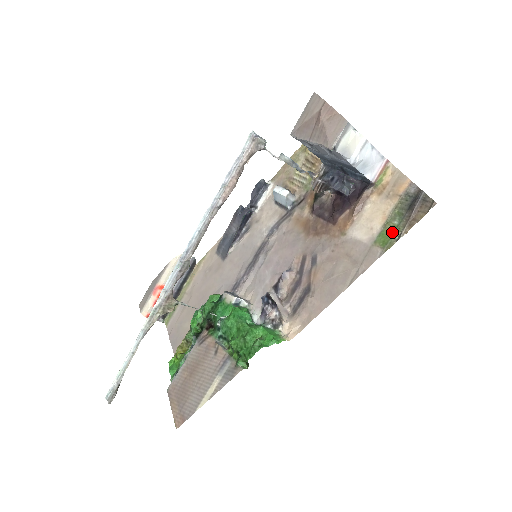
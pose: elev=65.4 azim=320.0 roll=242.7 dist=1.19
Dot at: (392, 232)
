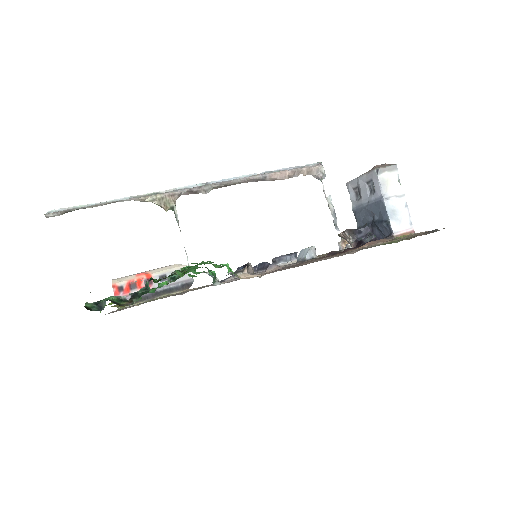
Dot at: (395, 241)
